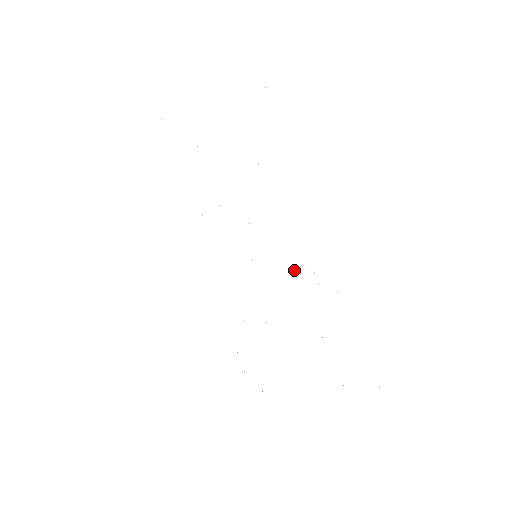
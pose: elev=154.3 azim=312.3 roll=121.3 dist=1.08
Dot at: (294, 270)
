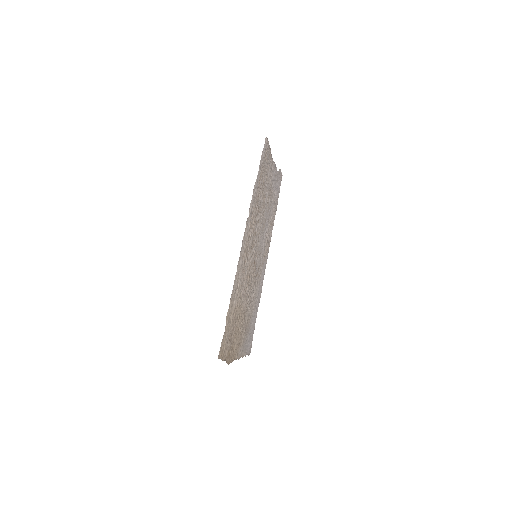
Dot at: (248, 263)
